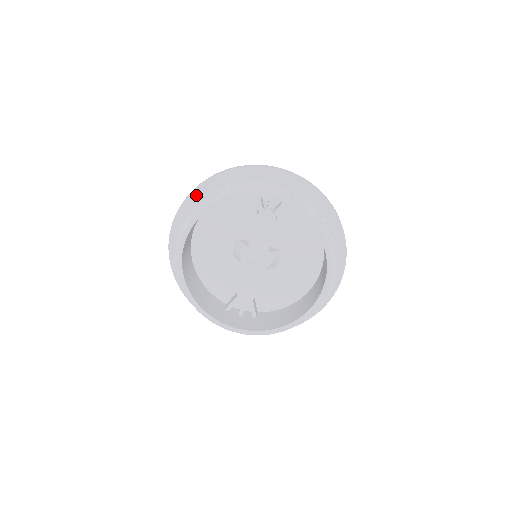
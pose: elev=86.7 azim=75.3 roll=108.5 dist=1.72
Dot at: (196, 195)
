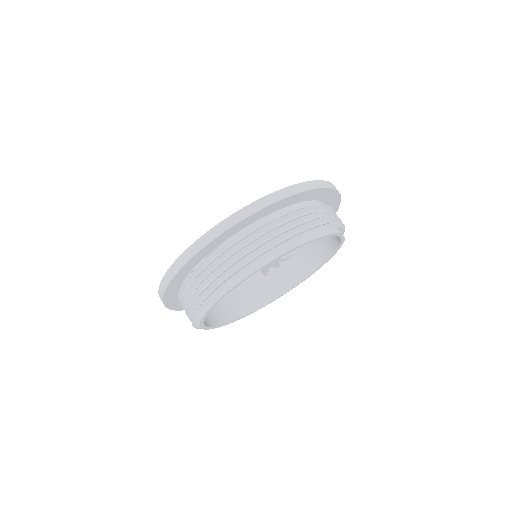
Dot at: (168, 298)
